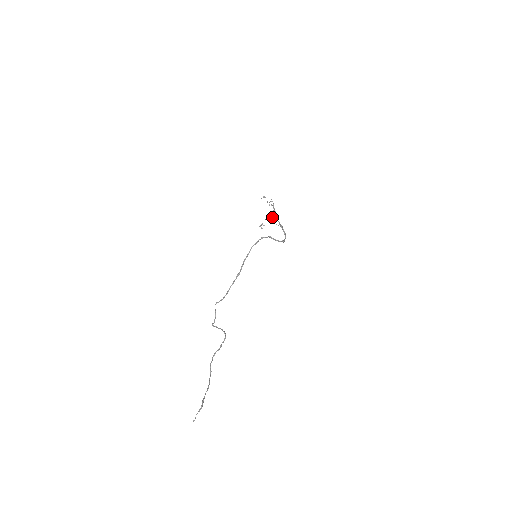
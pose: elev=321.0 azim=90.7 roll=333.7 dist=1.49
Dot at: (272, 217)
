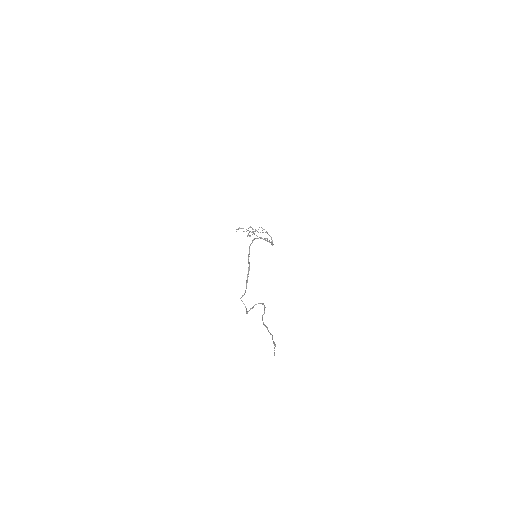
Dot at: occluded
